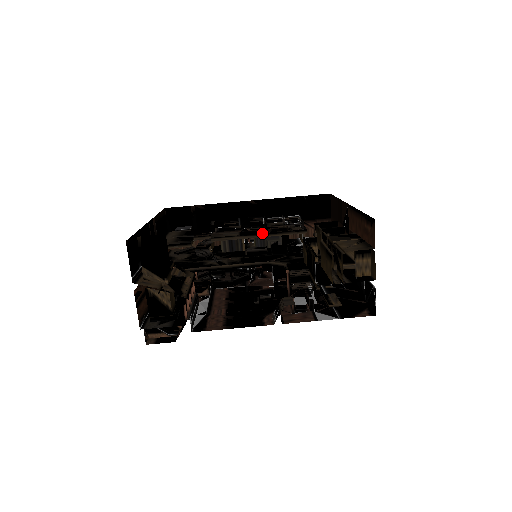
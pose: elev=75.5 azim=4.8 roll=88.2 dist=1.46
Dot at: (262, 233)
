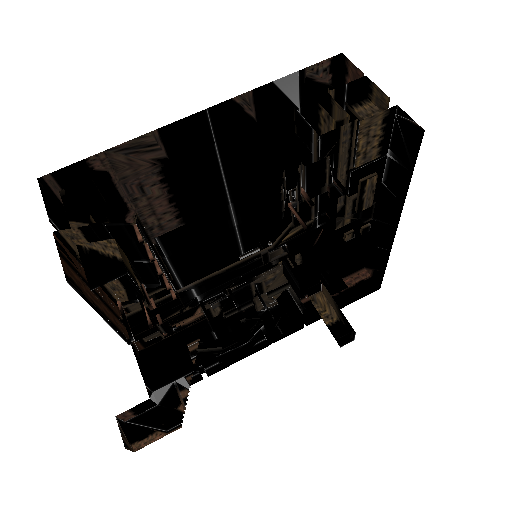
Dot at: occluded
